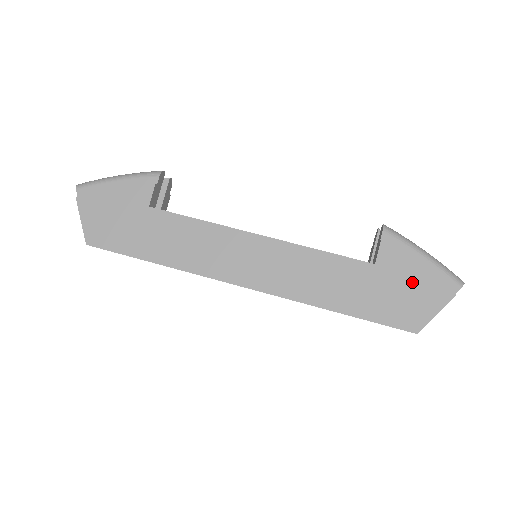
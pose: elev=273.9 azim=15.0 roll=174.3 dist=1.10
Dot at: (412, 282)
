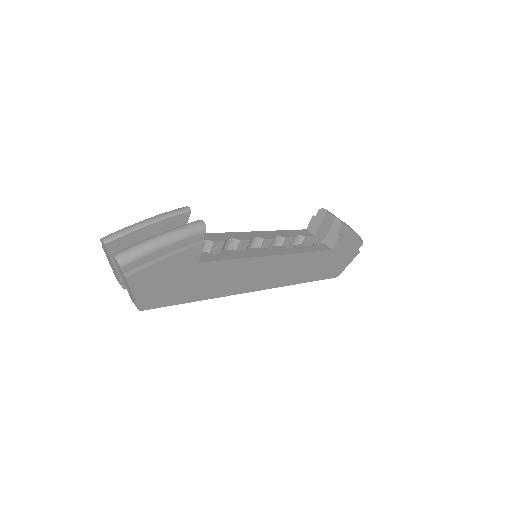
Dot at: (345, 253)
